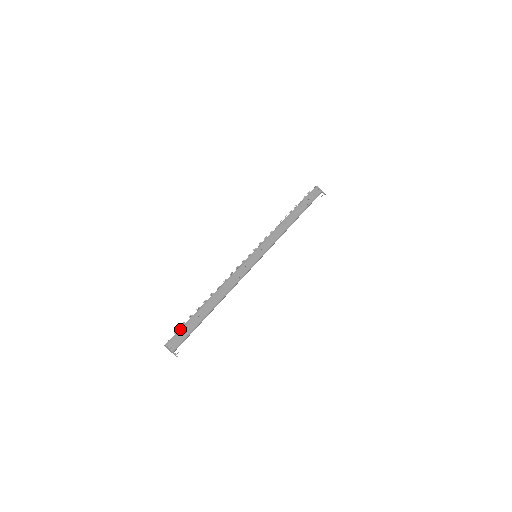
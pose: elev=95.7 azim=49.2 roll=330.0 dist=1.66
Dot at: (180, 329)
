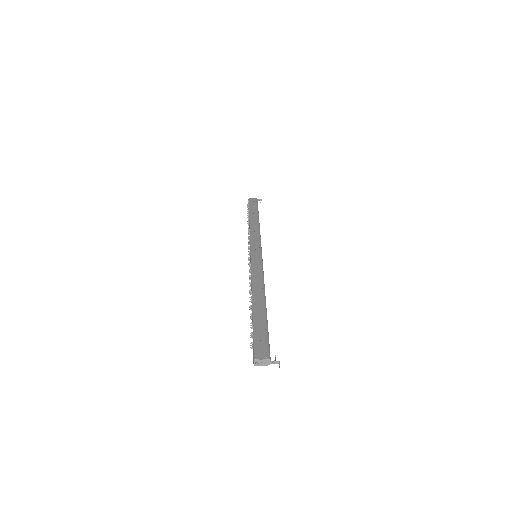
Dot at: (253, 339)
